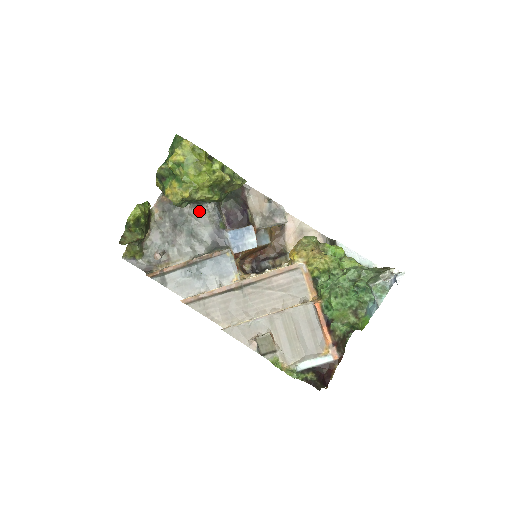
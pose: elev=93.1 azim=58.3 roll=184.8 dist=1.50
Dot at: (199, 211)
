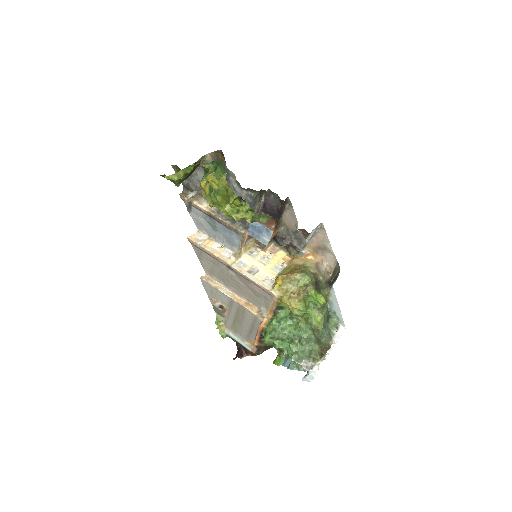
Dot at: (239, 190)
